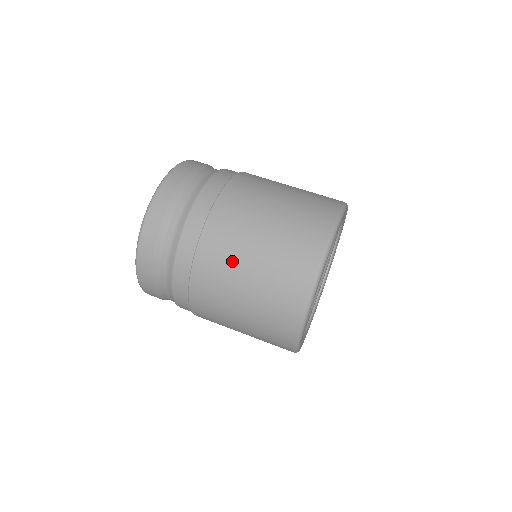
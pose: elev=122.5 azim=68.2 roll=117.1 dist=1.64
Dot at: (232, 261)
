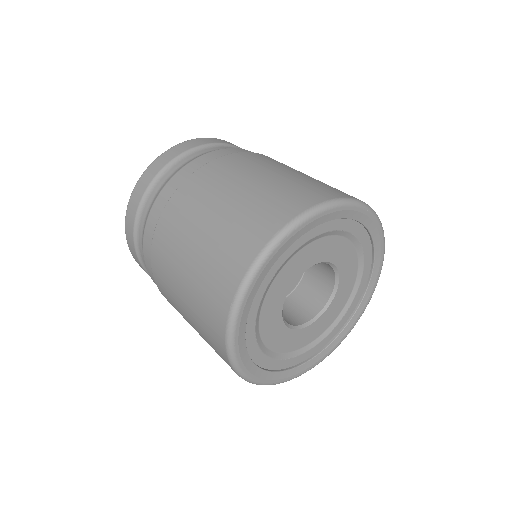
Dot at: (214, 191)
